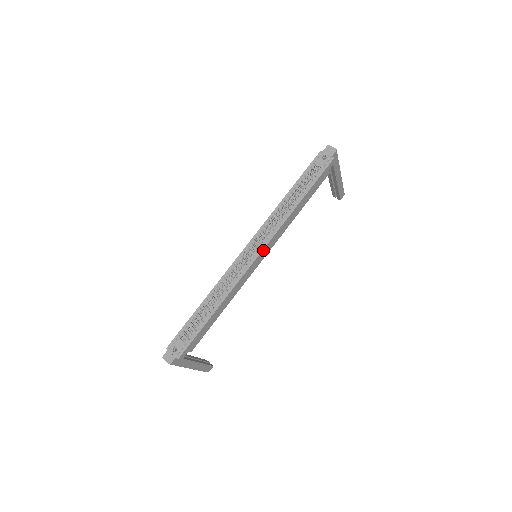
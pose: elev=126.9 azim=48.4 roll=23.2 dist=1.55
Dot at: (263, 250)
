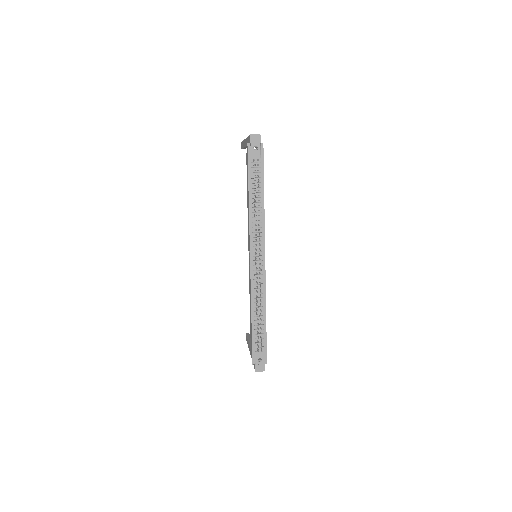
Dot at: (264, 251)
